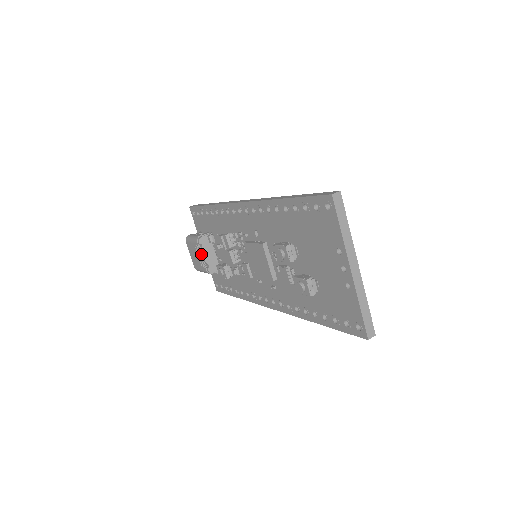
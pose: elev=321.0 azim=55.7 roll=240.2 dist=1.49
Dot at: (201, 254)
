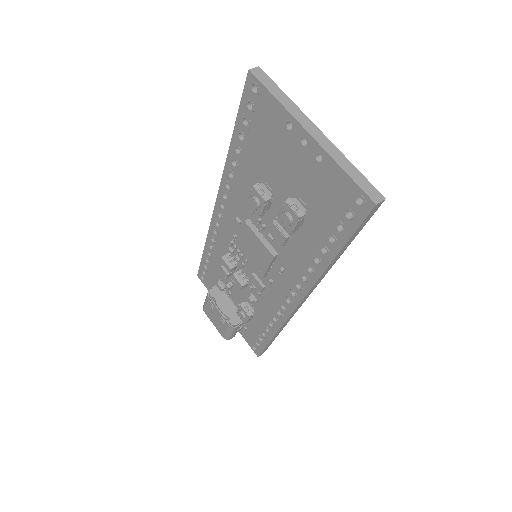
Dot at: (217, 308)
